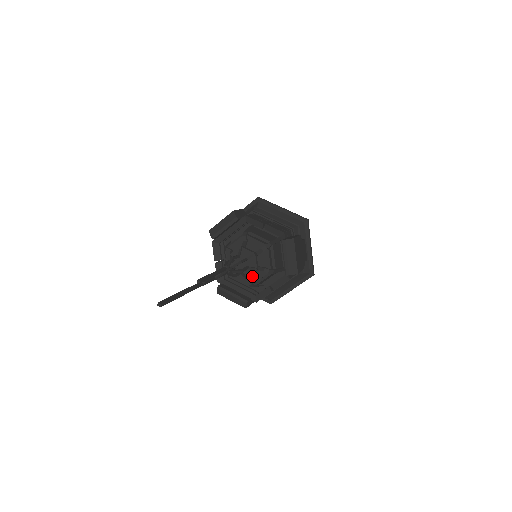
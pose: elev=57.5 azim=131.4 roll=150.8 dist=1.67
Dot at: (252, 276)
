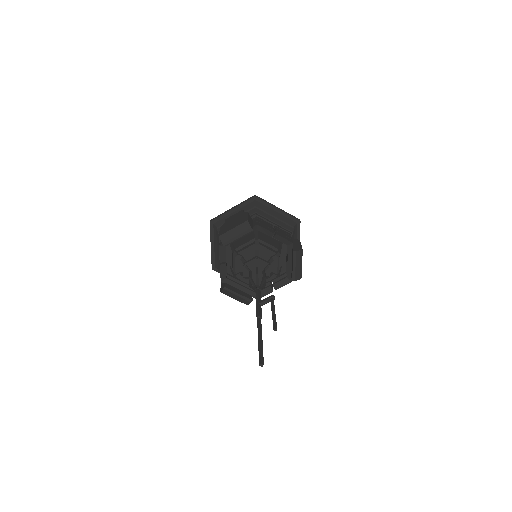
Dot at: occluded
